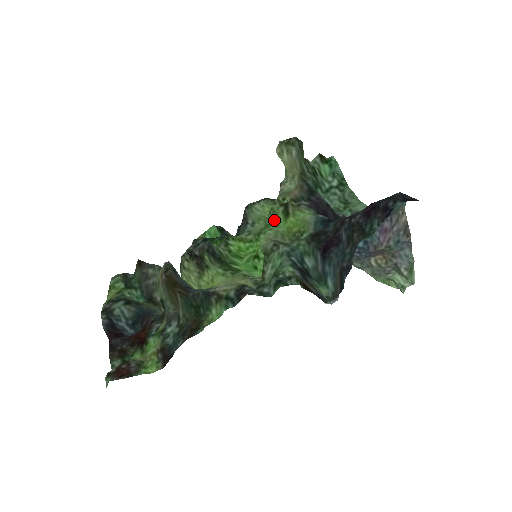
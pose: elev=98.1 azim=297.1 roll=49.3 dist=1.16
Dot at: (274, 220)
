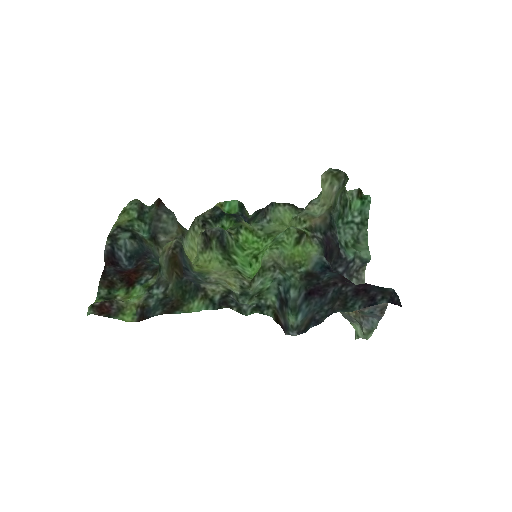
Dot at: (285, 240)
